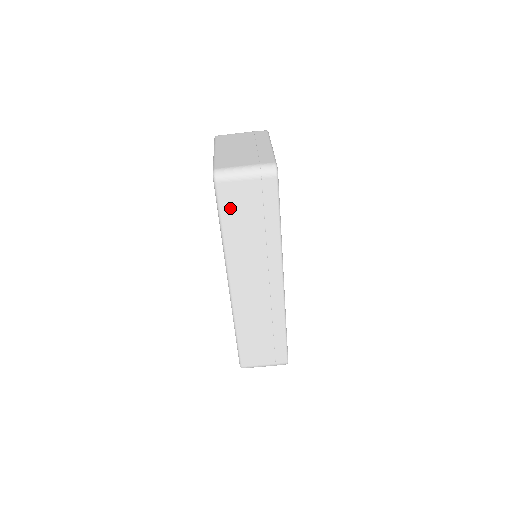
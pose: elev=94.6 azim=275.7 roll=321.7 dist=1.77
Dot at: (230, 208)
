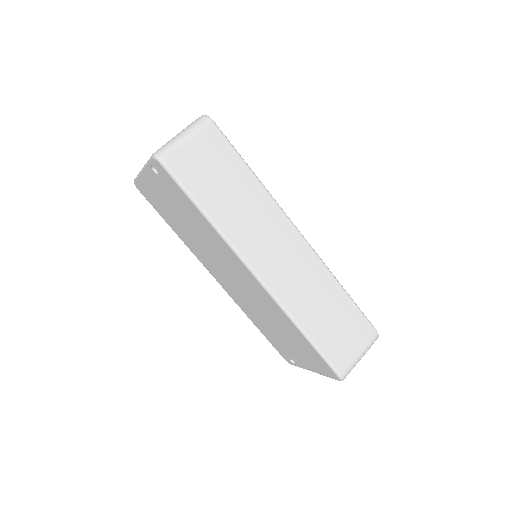
Dot at: (194, 181)
